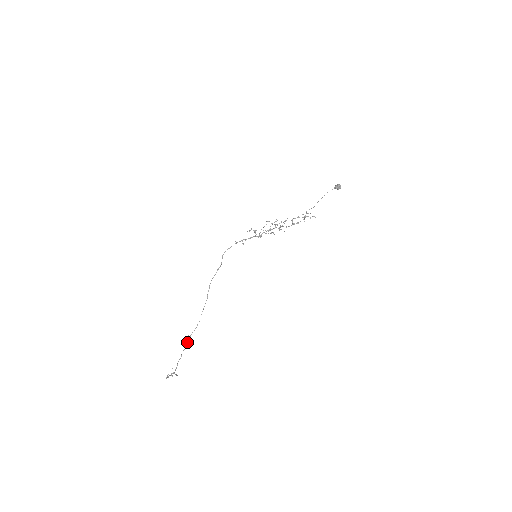
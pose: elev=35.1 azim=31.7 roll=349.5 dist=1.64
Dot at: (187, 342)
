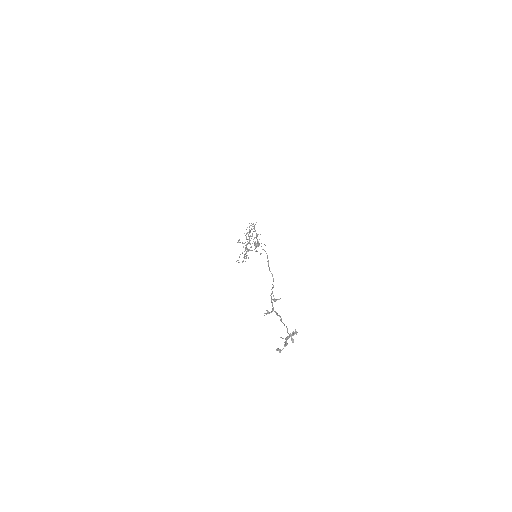
Dot at: occluded
